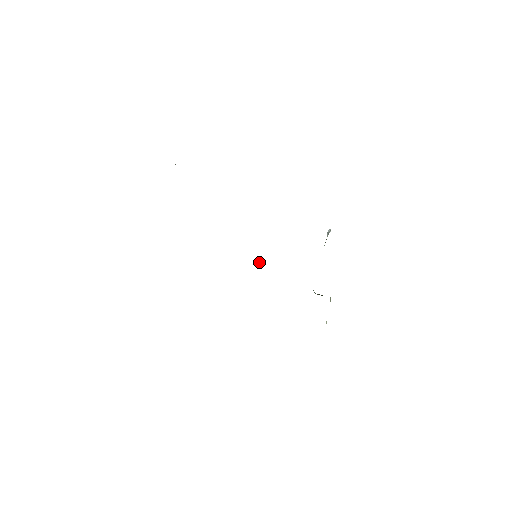
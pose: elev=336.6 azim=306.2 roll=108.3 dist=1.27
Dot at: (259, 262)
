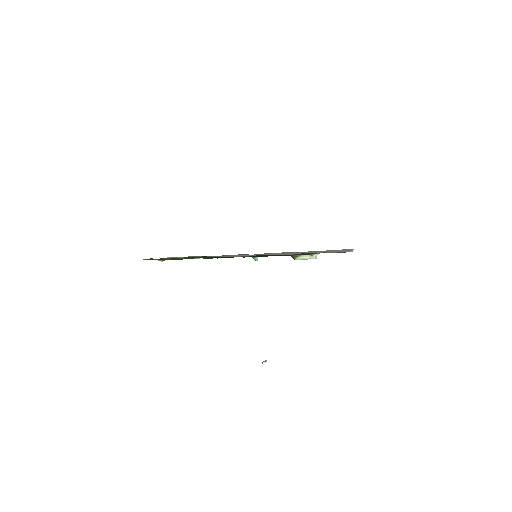
Dot at: (257, 258)
